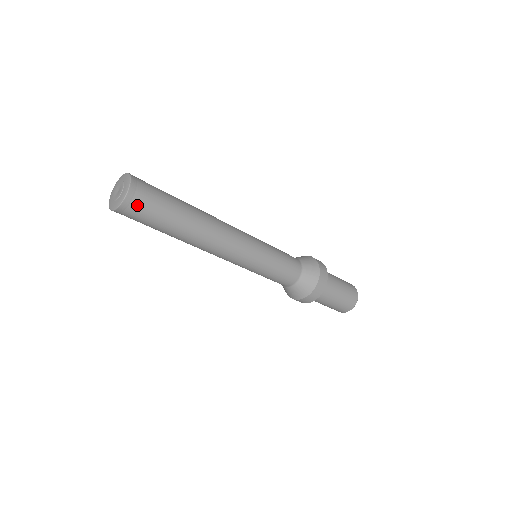
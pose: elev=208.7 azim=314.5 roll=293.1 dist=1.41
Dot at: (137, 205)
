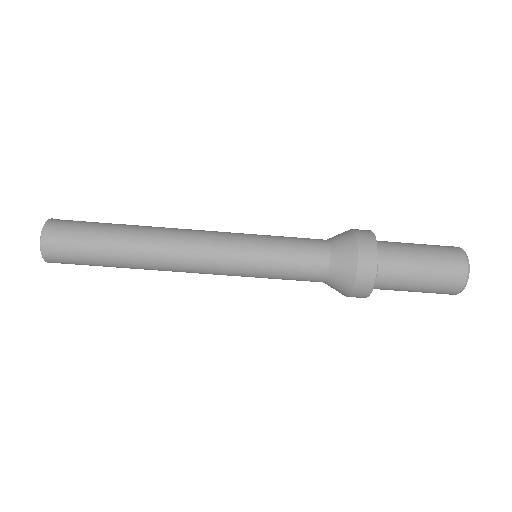
Dot at: (59, 232)
